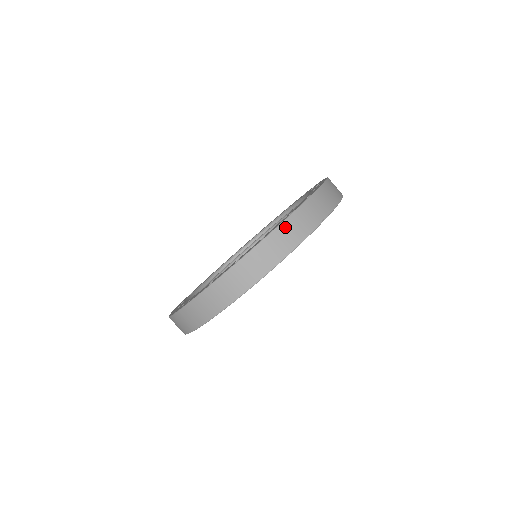
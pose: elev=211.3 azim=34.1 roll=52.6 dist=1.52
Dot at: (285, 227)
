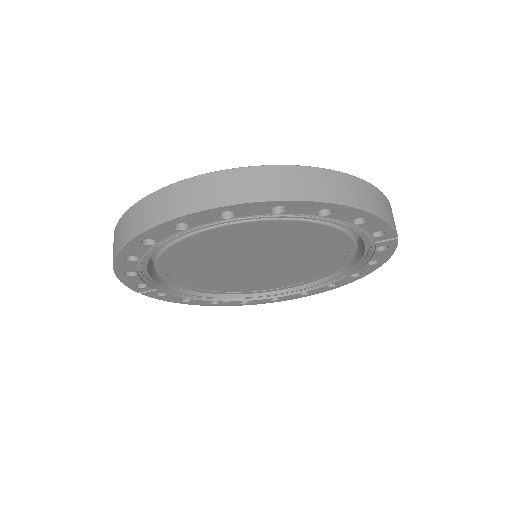
Dot at: (382, 196)
